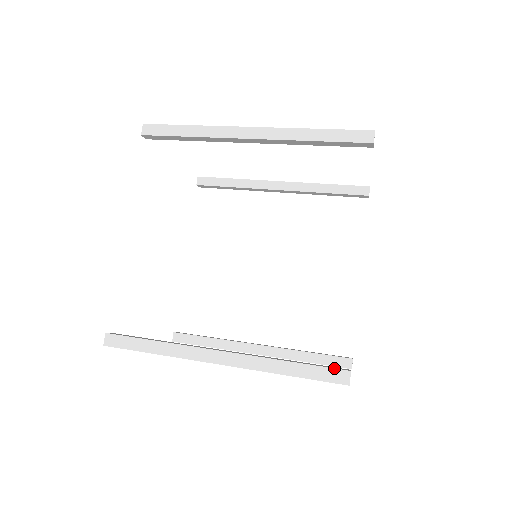
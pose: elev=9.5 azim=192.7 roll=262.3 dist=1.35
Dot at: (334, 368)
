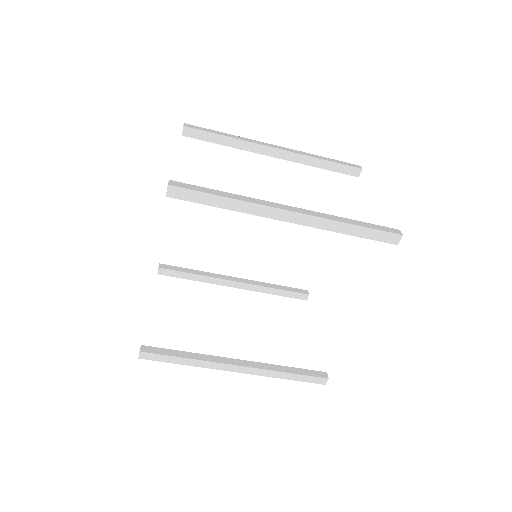
Dot at: (318, 377)
